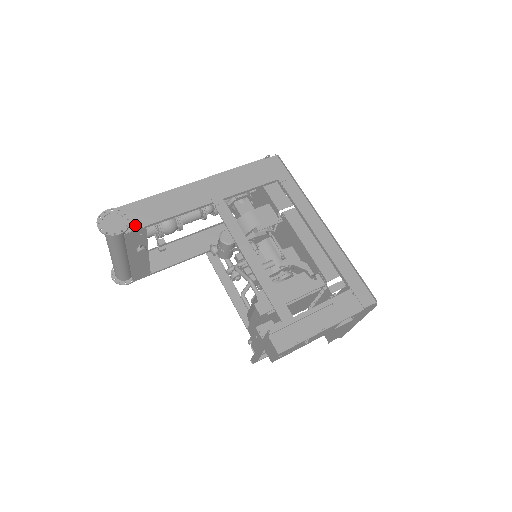
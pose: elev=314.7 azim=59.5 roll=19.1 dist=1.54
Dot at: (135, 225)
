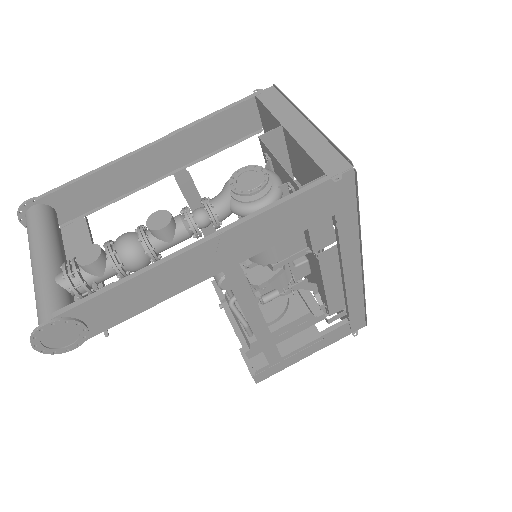
Dot at: (97, 329)
